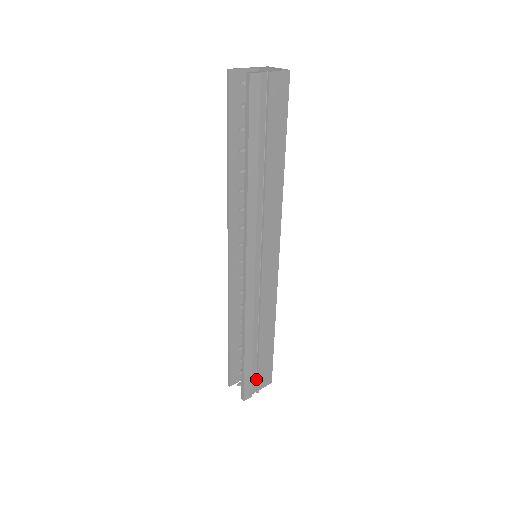
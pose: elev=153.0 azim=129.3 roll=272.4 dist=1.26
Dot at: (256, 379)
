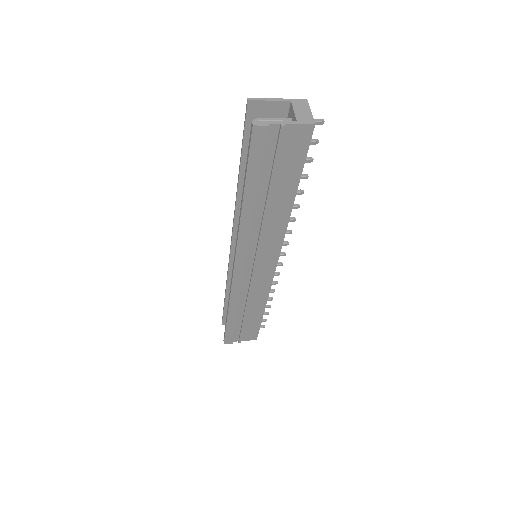
Dot at: (239, 334)
